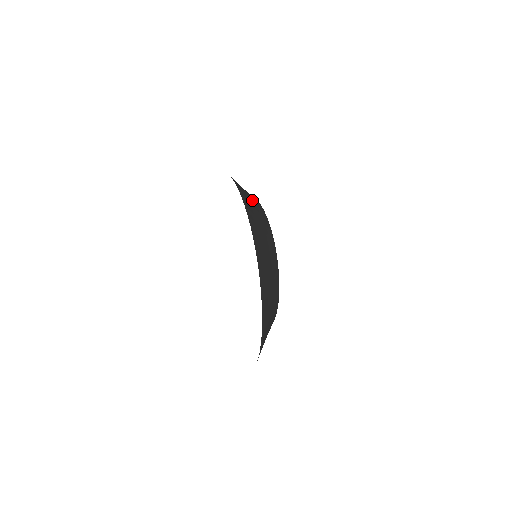
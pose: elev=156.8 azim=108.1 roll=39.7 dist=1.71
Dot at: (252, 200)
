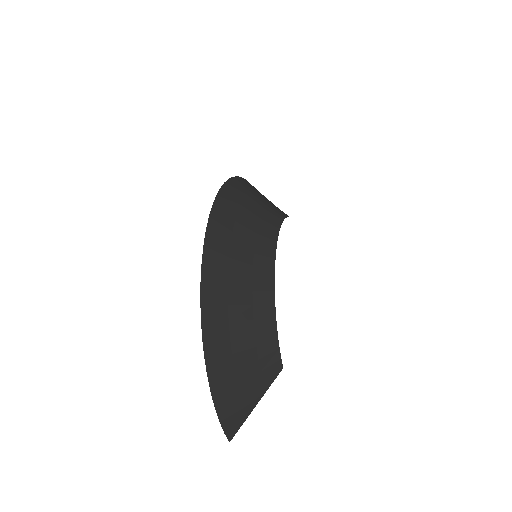
Dot at: (267, 201)
